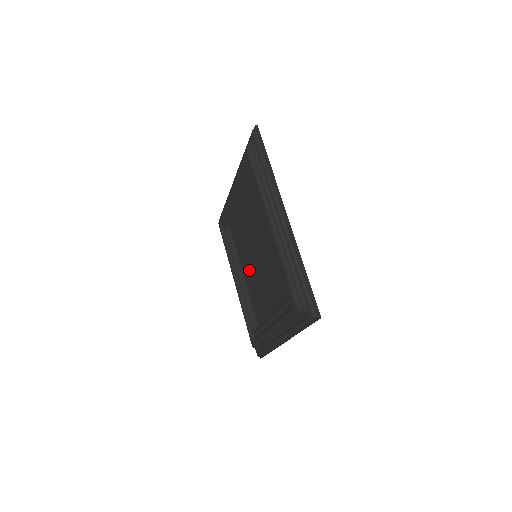
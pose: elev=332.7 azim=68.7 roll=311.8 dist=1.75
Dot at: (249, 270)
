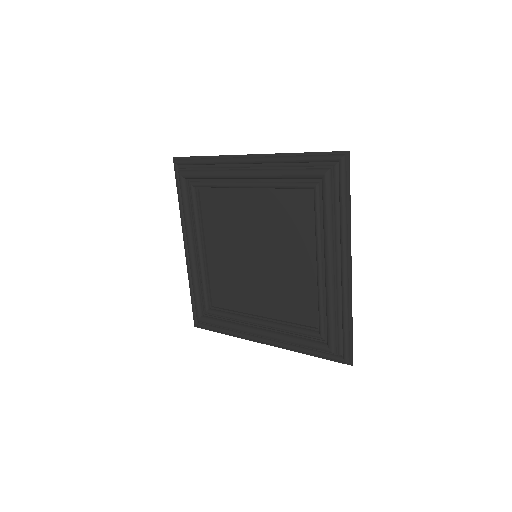
Dot at: (261, 293)
